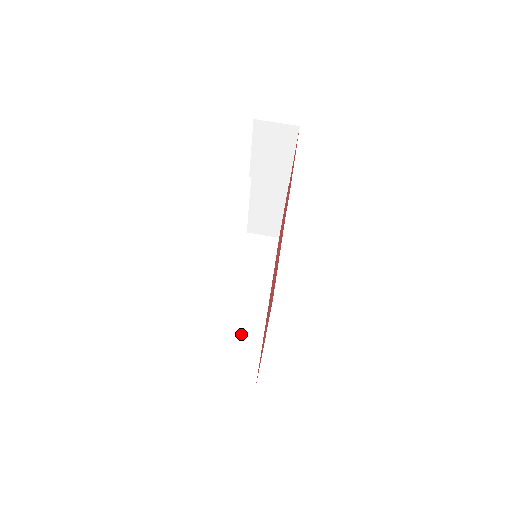
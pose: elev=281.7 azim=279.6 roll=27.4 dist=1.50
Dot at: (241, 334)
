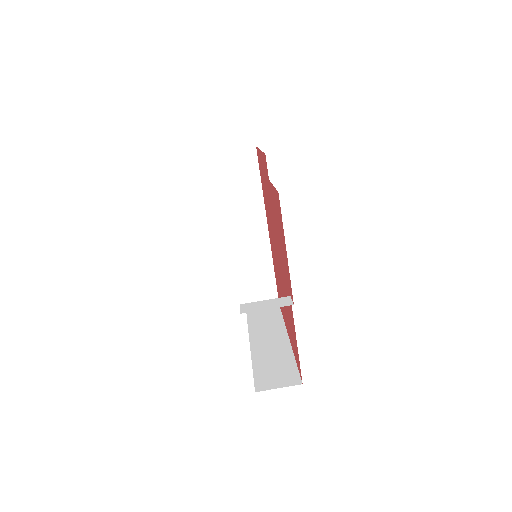
Dot at: (253, 268)
